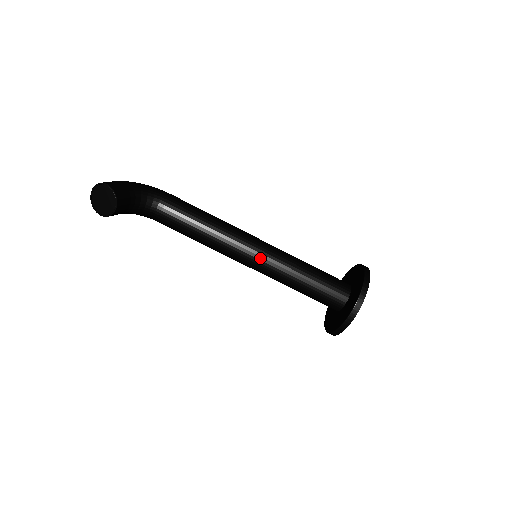
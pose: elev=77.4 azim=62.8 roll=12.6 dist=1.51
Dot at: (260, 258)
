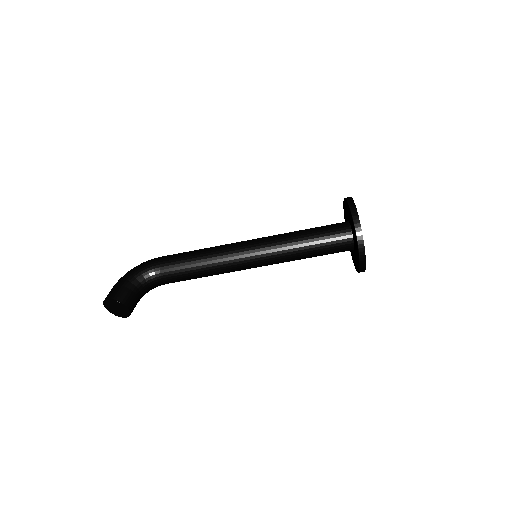
Dot at: (259, 259)
